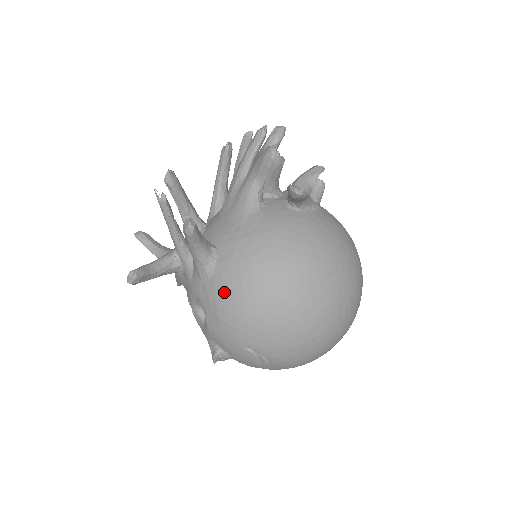
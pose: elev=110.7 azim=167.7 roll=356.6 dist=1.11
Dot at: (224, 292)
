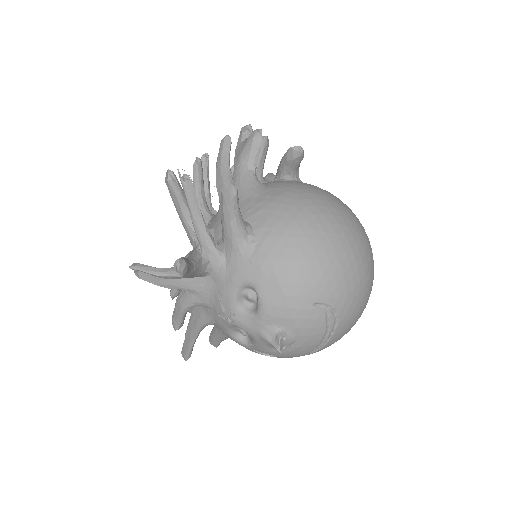
Dot at: (276, 251)
